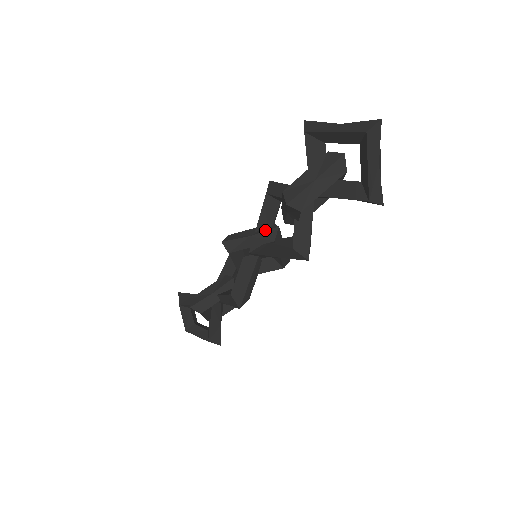
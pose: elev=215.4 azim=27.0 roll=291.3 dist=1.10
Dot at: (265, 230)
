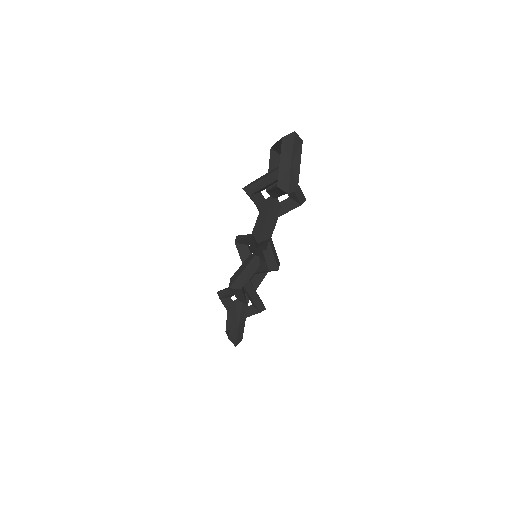
Dot at: occluded
